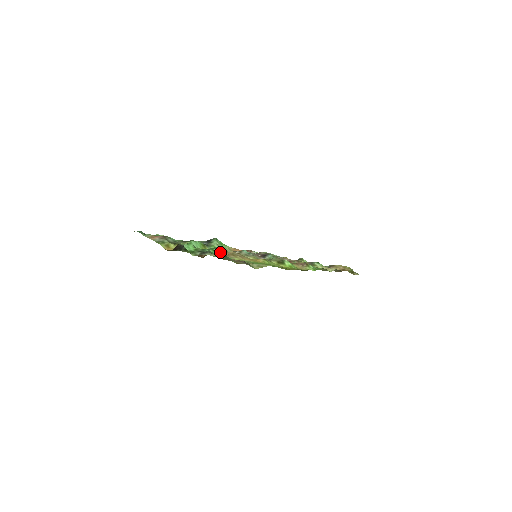
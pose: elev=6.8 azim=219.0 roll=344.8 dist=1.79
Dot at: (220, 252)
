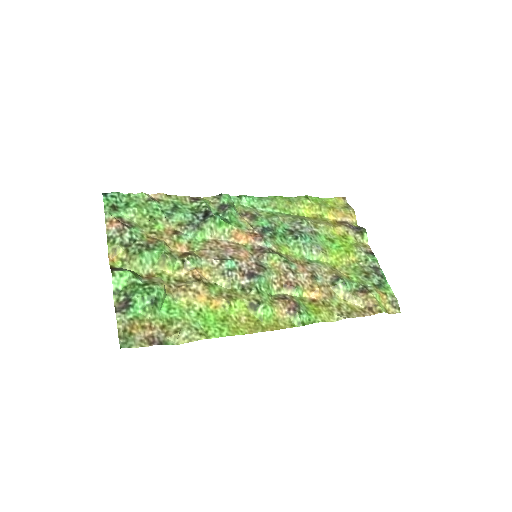
Dot at: (150, 303)
